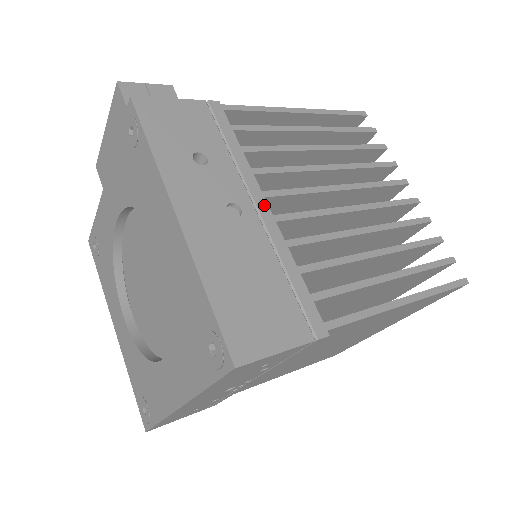
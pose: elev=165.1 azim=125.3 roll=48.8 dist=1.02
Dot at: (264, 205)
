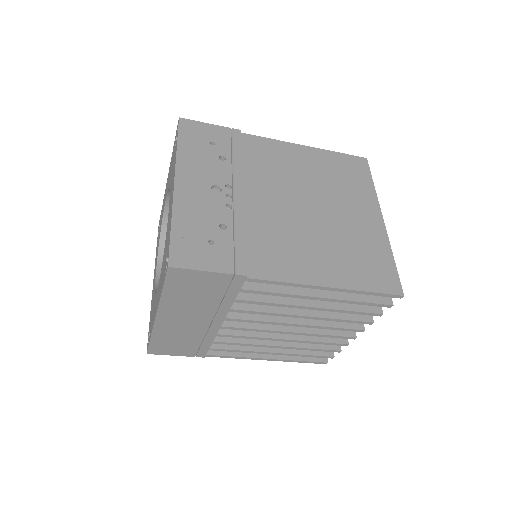
Dot at: occluded
